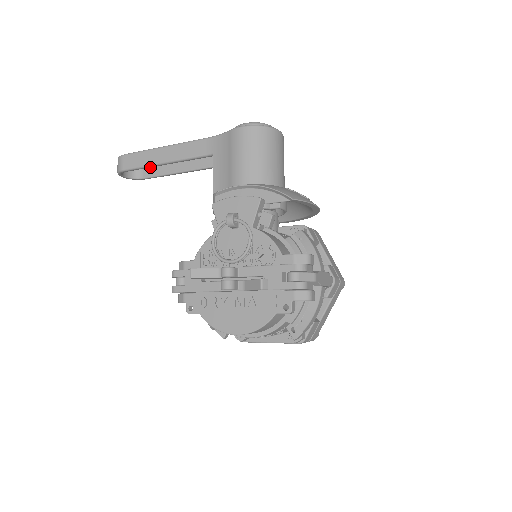
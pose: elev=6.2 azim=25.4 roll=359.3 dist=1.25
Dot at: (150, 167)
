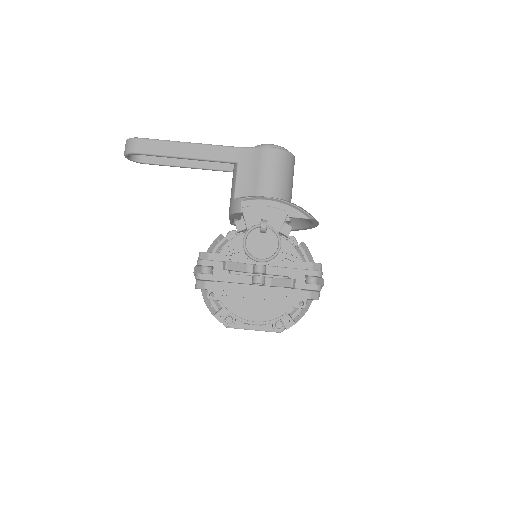
Dot at: occluded
